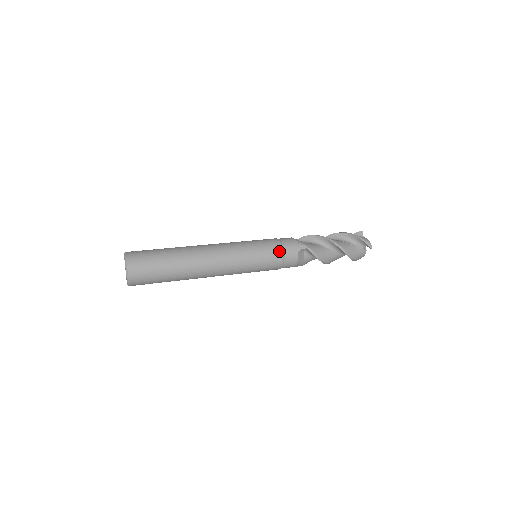
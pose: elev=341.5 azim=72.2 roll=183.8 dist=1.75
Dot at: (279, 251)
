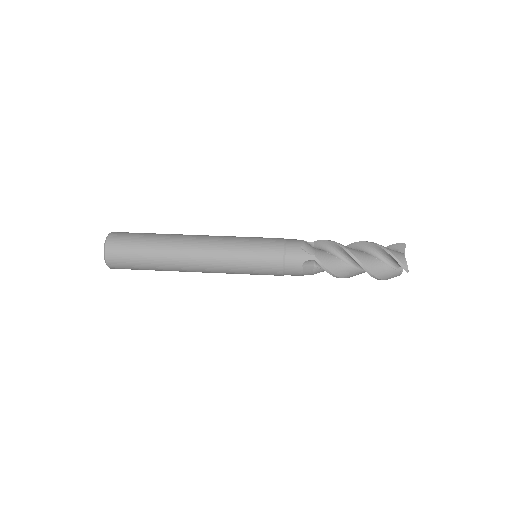
Dot at: (279, 259)
